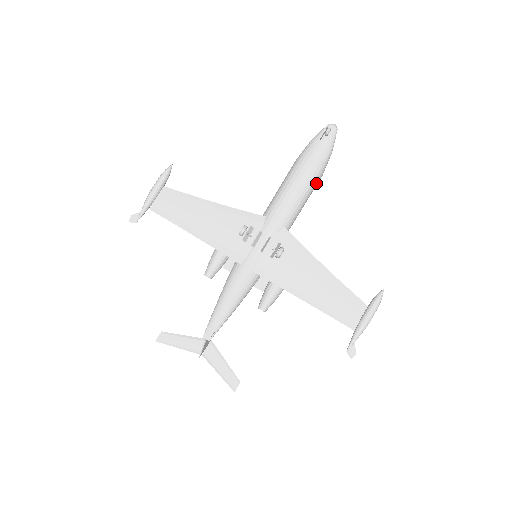
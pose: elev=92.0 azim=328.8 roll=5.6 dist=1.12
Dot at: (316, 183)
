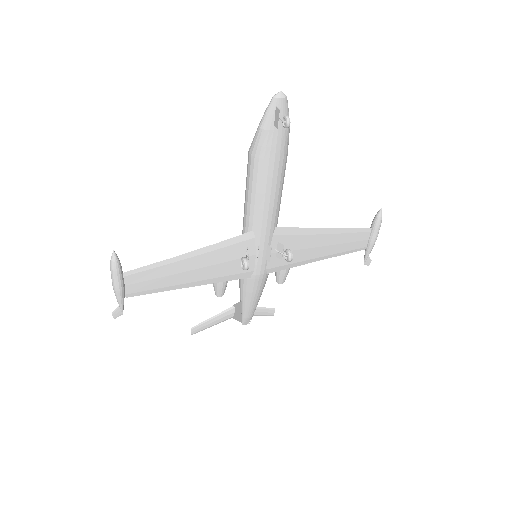
Dot at: (285, 165)
